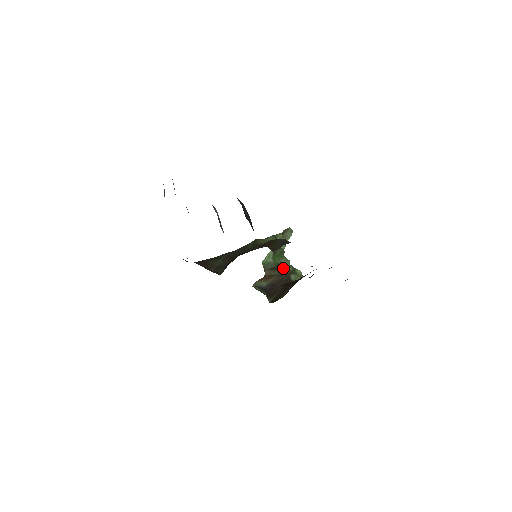
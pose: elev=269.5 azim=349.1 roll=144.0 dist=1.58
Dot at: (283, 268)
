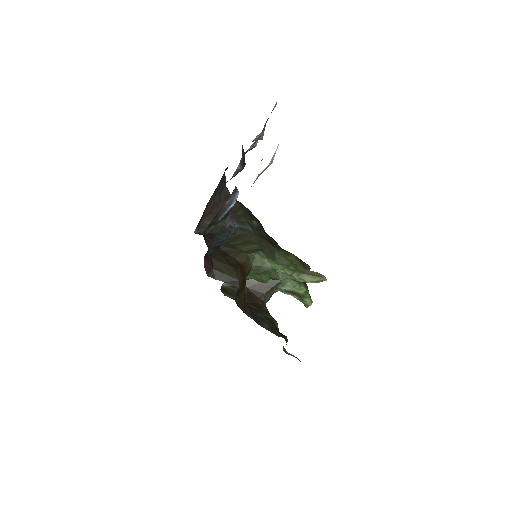
Dot at: (276, 286)
